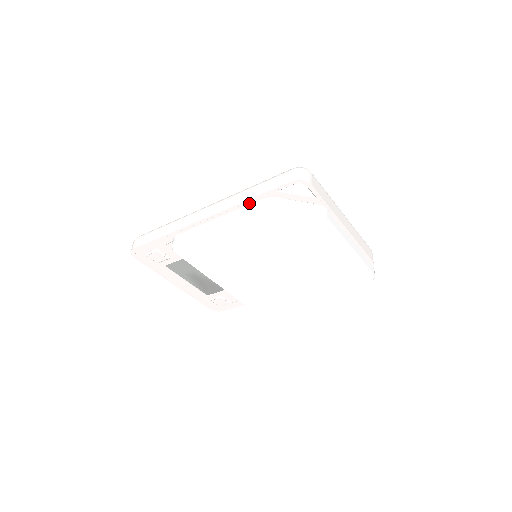
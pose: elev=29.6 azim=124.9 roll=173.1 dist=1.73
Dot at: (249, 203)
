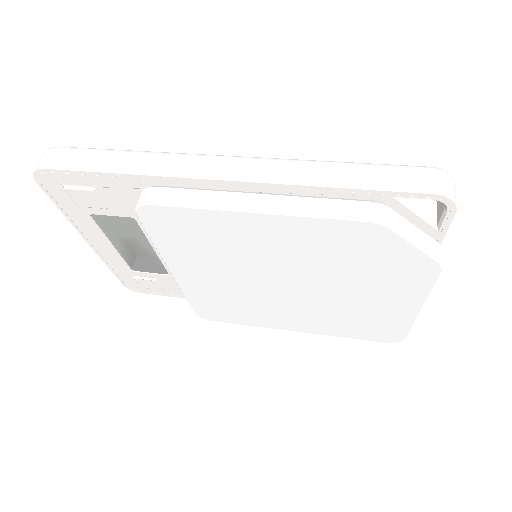
Dot at: (328, 192)
